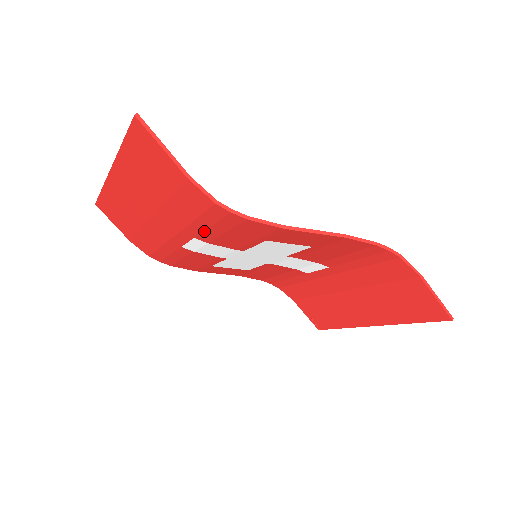
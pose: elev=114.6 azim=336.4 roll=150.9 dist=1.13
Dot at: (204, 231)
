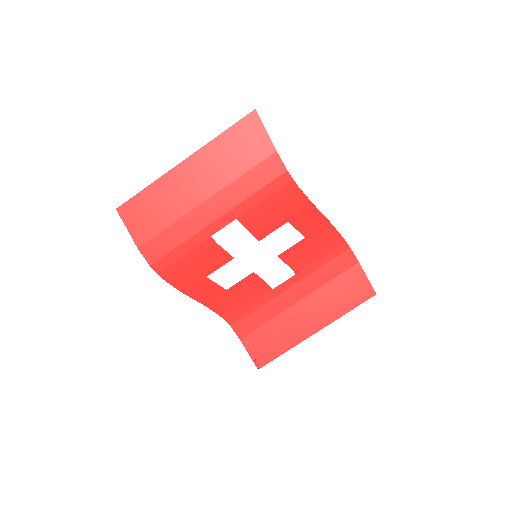
Dot at: (254, 207)
